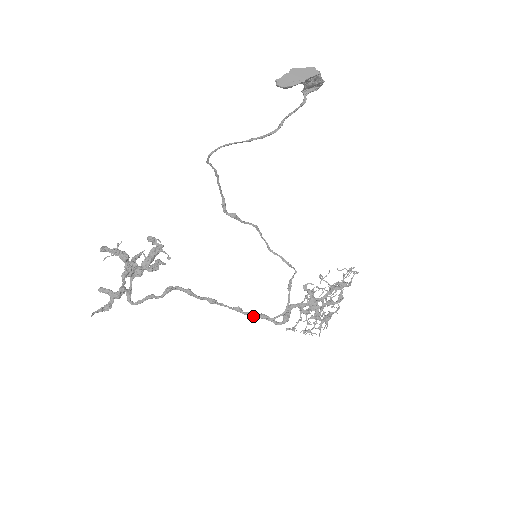
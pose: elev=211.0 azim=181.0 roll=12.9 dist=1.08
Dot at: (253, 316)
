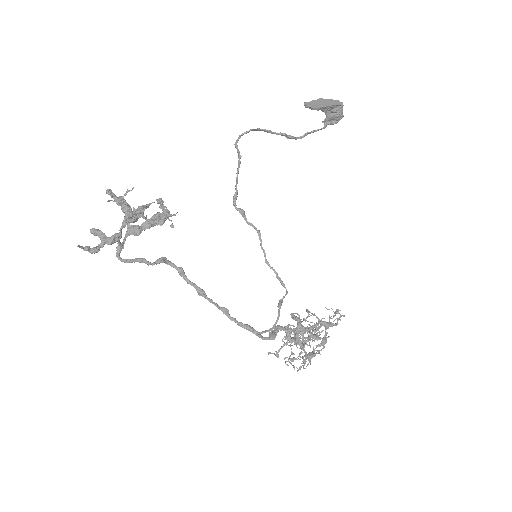
Dot at: (239, 324)
